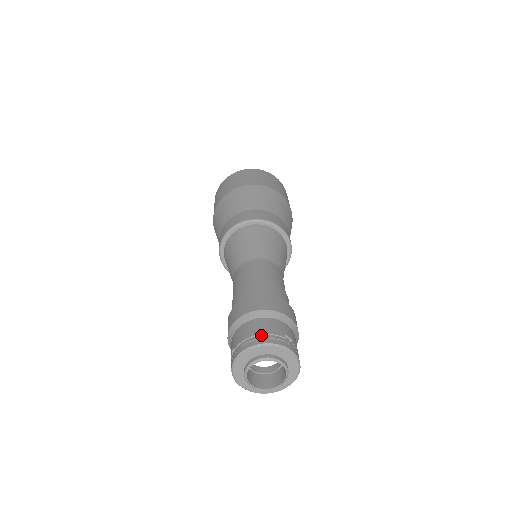
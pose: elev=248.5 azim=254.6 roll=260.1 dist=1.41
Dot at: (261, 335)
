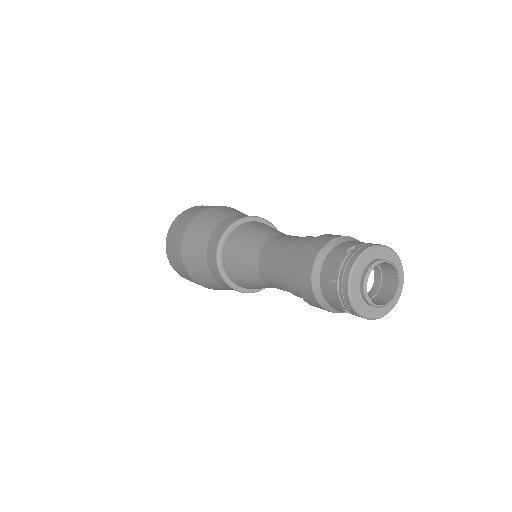
Dot at: occluded
